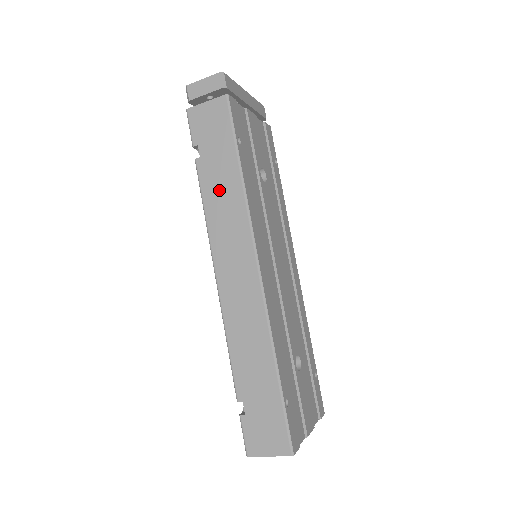
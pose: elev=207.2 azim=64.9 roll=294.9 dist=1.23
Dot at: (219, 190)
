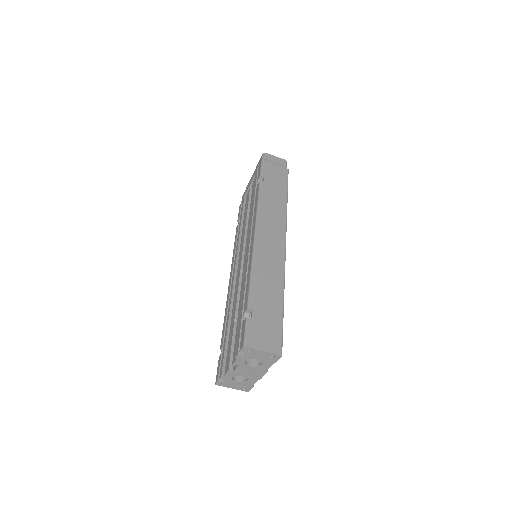
Dot at: (271, 200)
